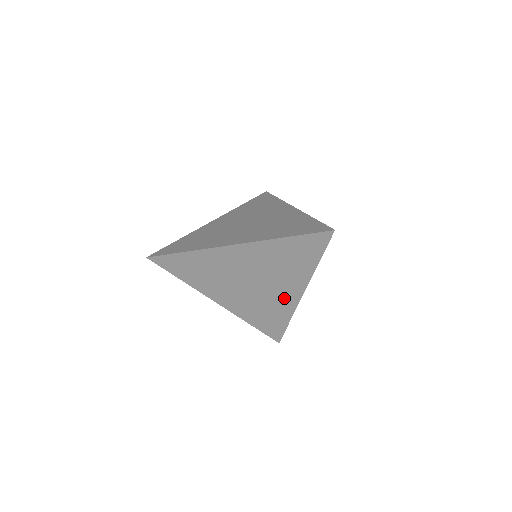
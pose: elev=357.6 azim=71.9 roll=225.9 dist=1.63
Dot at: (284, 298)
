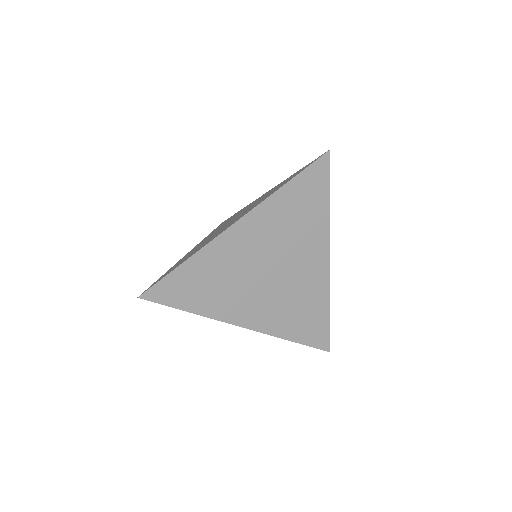
Dot at: (312, 276)
